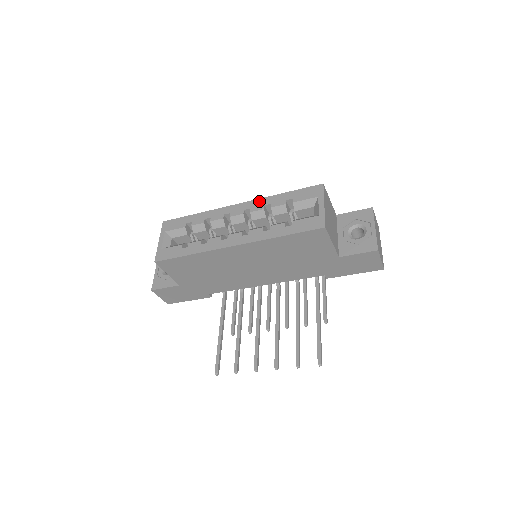
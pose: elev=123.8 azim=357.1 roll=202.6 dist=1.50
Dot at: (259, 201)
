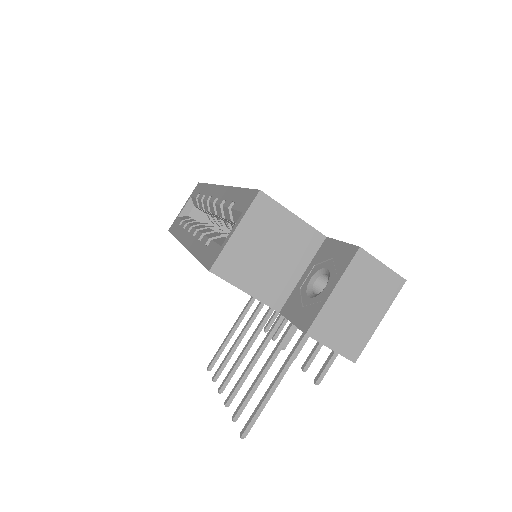
Dot at: (226, 190)
